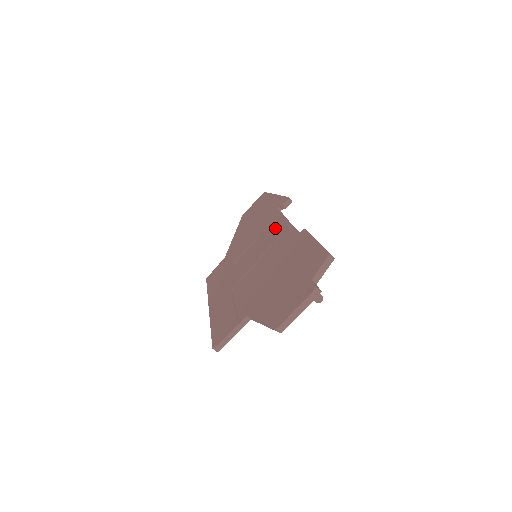
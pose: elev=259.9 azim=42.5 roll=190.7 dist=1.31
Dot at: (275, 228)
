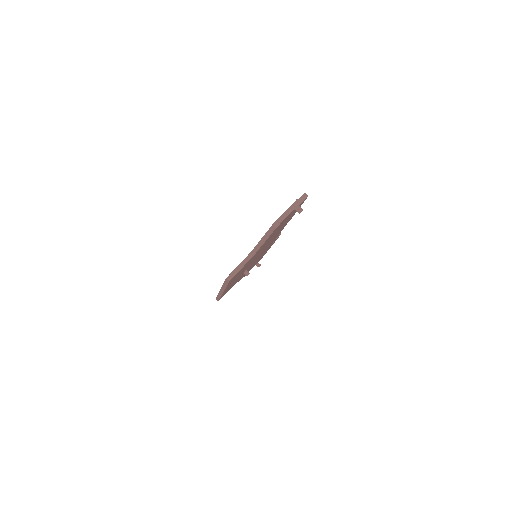
Dot at: occluded
